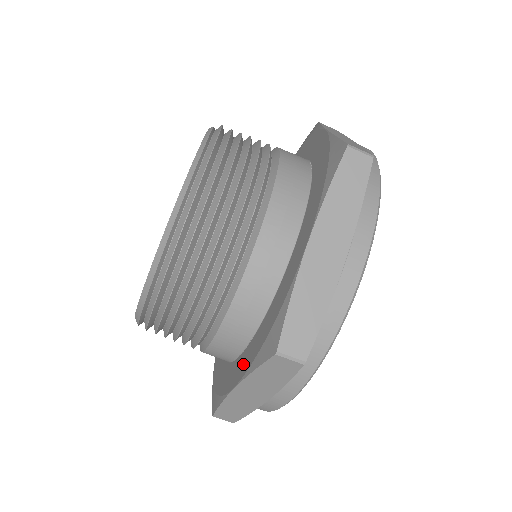
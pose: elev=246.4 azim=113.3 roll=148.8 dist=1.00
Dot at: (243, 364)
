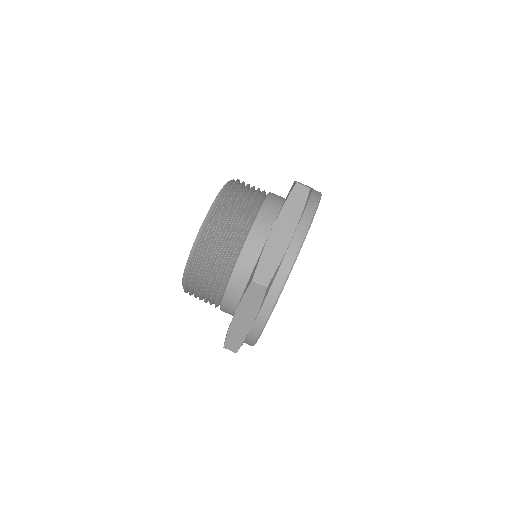
Dot at: occluded
